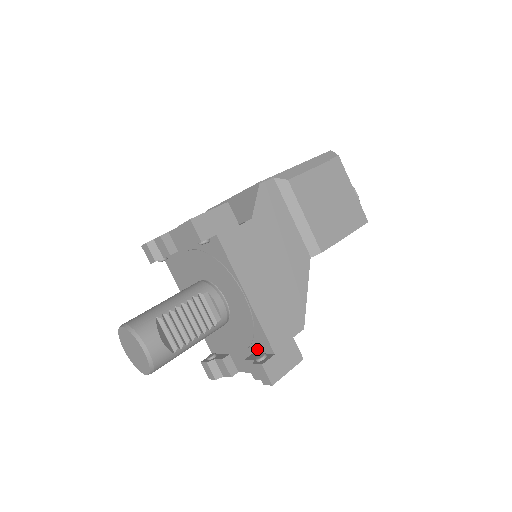
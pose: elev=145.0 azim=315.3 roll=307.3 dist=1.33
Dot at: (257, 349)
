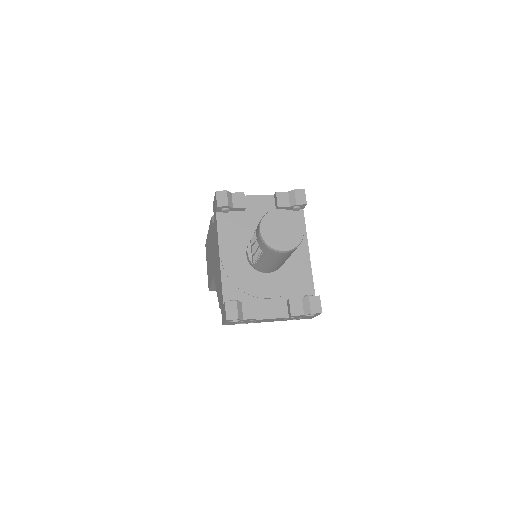
Dot at: (297, 295)
